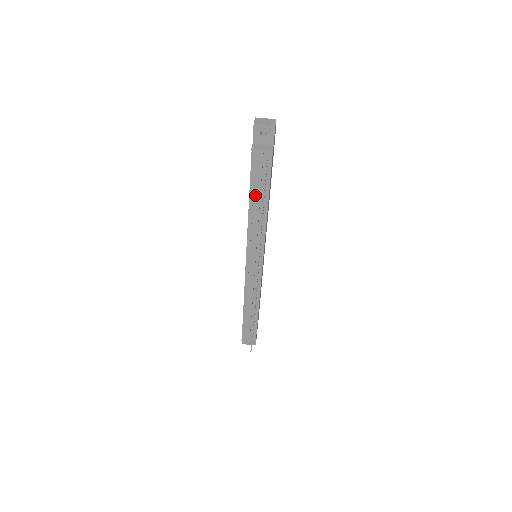
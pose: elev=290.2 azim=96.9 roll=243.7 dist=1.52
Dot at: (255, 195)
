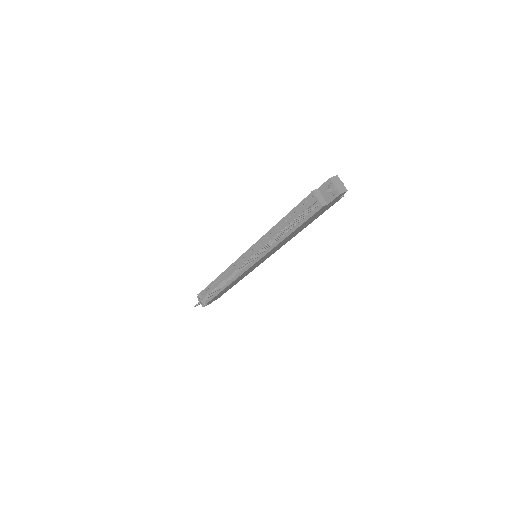
Dot at: (289, 220)
